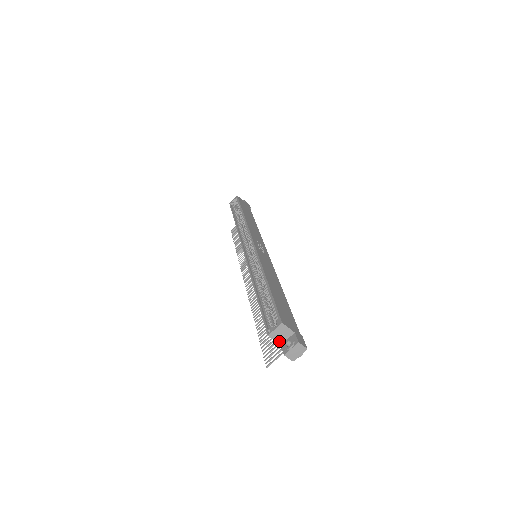
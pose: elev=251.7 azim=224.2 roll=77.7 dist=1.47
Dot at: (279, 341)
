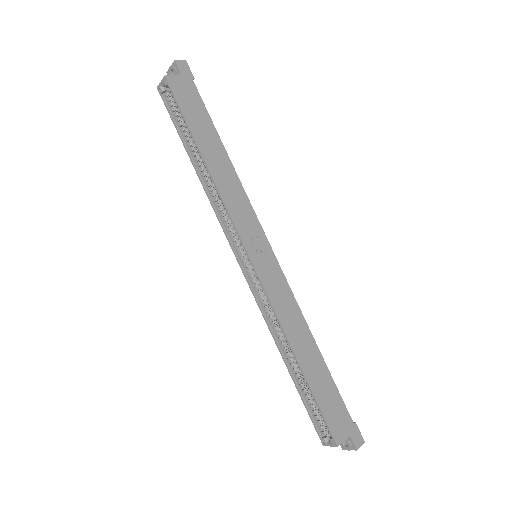
Dot at: occluded
